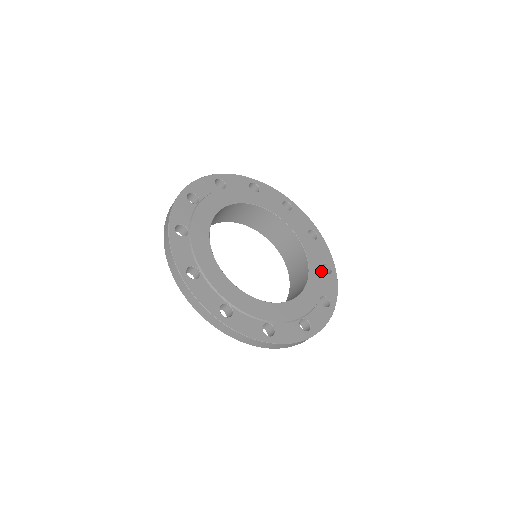
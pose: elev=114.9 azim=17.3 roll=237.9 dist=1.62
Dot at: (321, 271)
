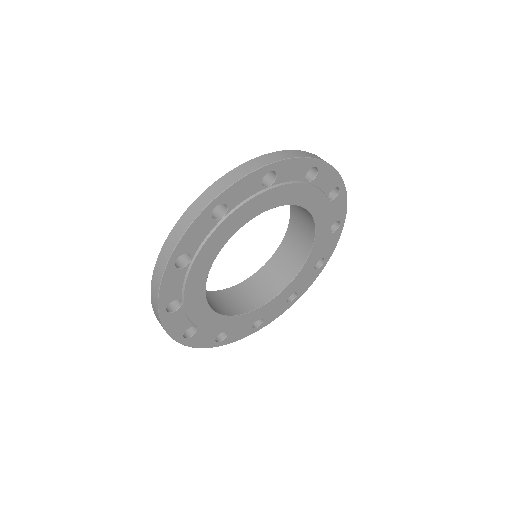
Dot at: (285, 299)
